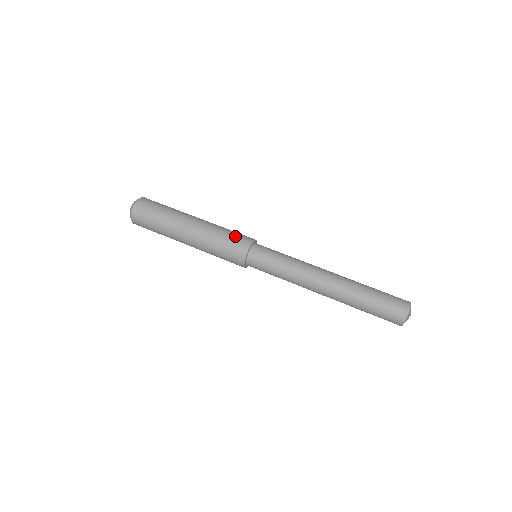
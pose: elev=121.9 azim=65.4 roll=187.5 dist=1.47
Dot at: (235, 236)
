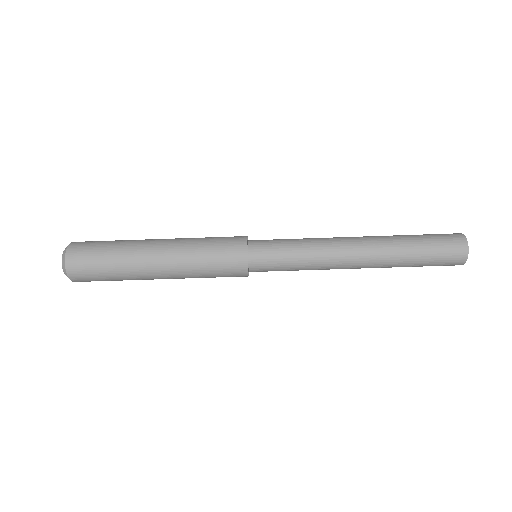
Dot at: (222, 270)
